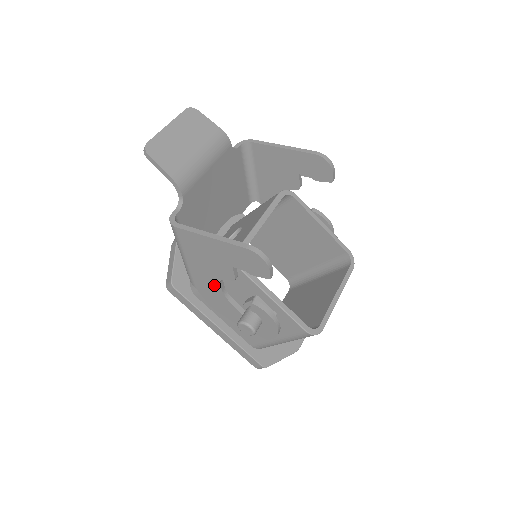
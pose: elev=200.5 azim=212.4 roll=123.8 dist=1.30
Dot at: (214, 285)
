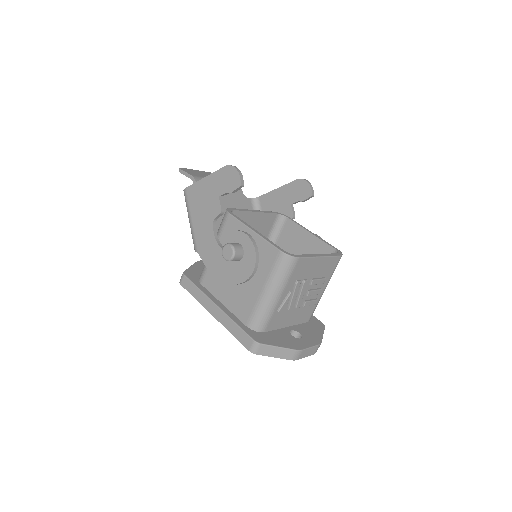
Dot at: (209, 234)
